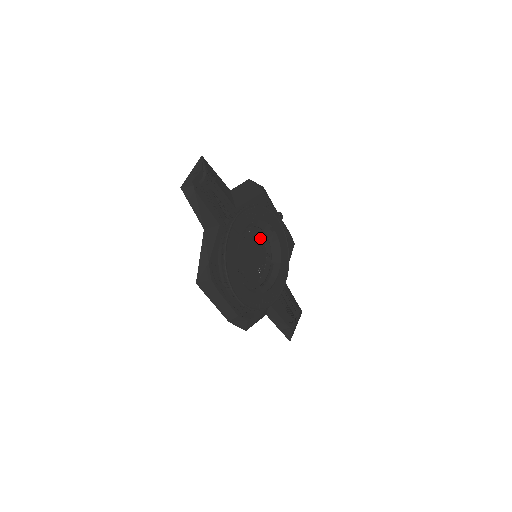
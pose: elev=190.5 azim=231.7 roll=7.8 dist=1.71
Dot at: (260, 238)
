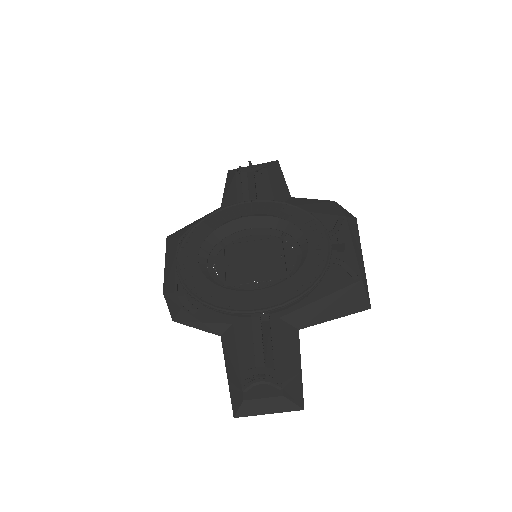
Dot at: (293, 255)
